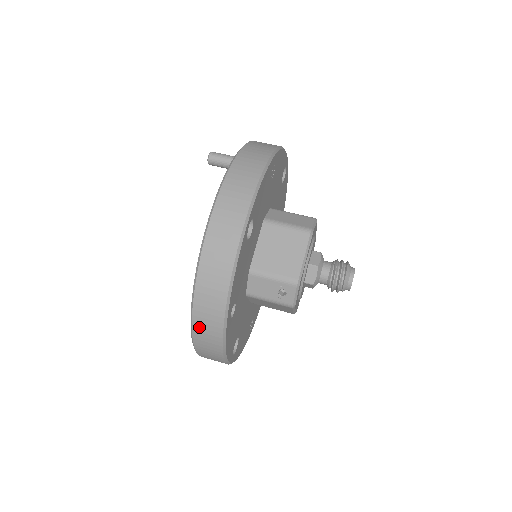
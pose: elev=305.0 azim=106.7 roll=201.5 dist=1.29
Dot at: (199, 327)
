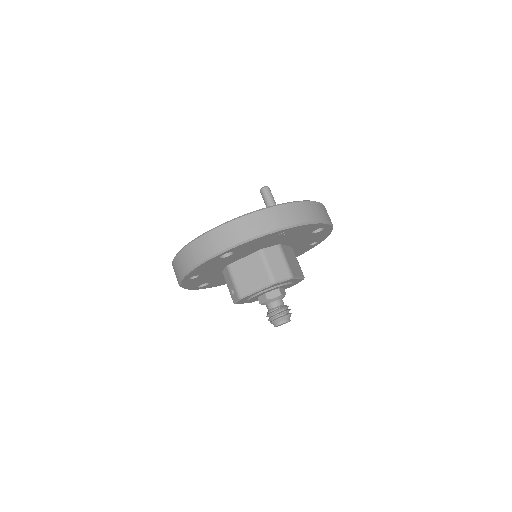
Dot at: (174, 267)
